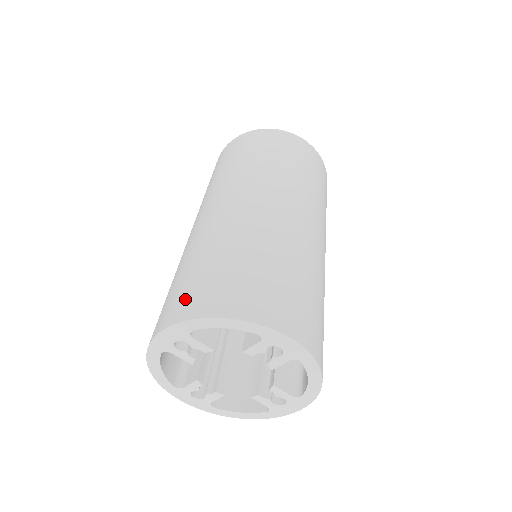
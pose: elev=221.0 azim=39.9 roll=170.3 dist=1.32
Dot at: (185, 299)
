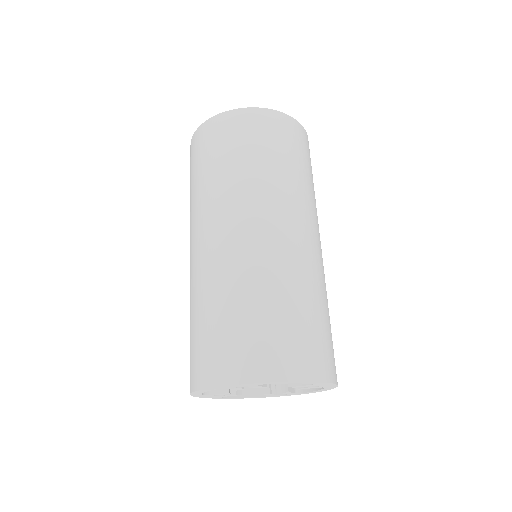
Dot at: (255, 355)
